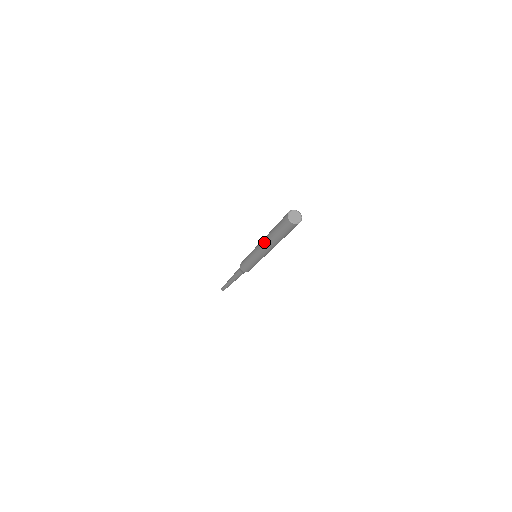
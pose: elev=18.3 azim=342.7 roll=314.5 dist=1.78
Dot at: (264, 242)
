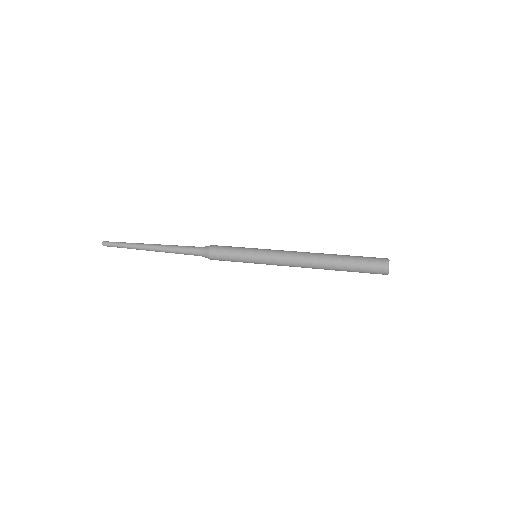
Dot at: (310, 256)
